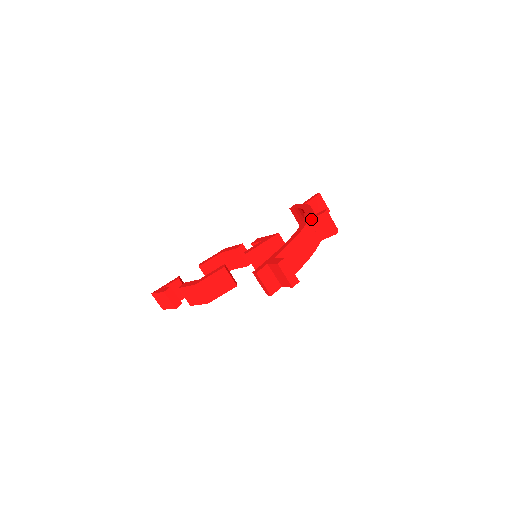
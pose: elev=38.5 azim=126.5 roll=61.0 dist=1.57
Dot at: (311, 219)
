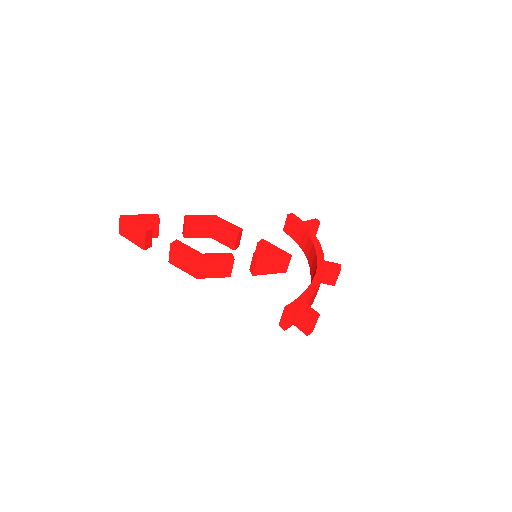
Dot at: (327, 266)
